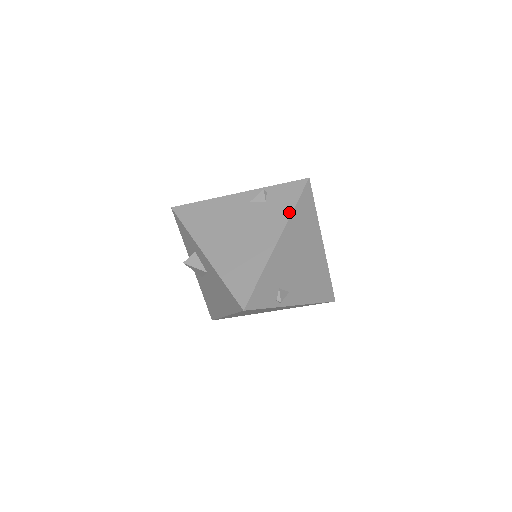
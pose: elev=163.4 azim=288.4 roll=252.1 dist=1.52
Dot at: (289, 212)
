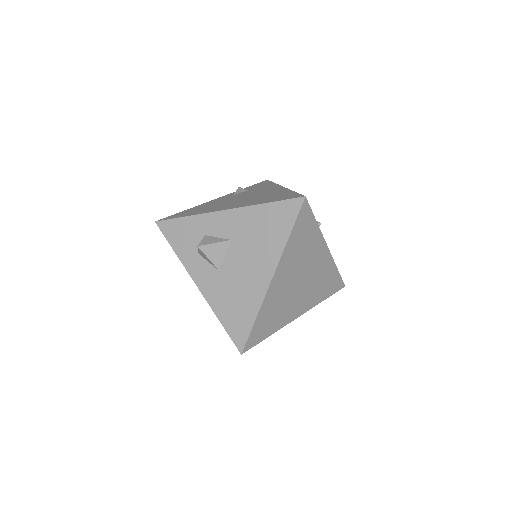
Dot at: (273, 184)
